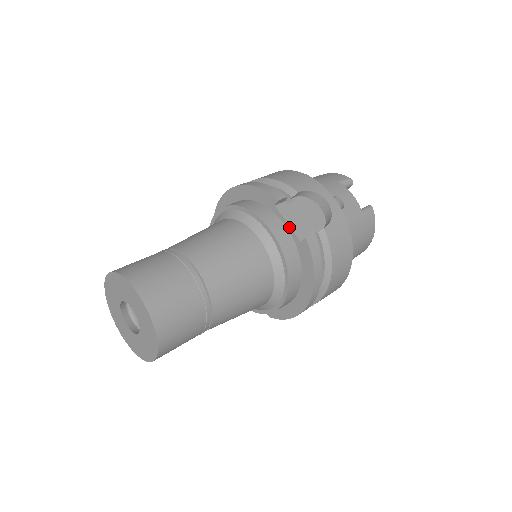
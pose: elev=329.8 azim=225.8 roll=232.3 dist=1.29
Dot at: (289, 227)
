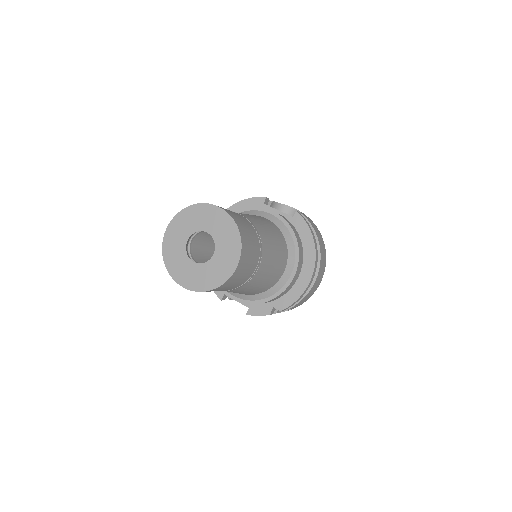
Dot at: (280, 212)
